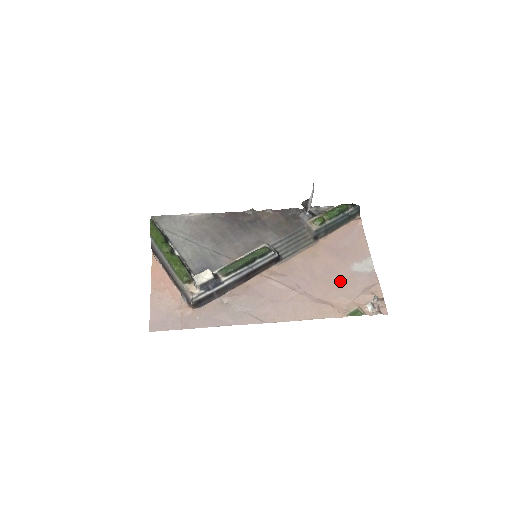
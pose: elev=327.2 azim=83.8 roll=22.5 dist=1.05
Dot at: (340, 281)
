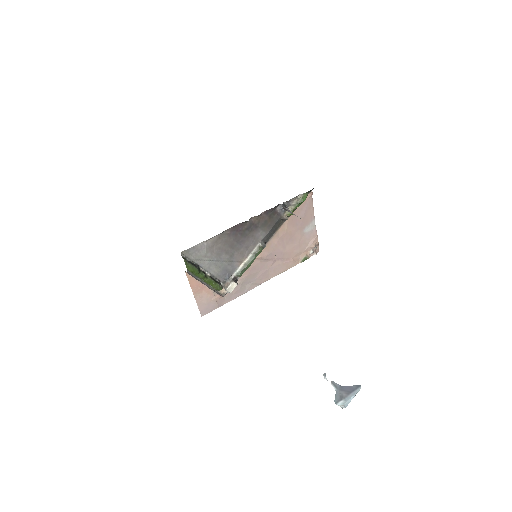
Dot at: (298, 243)
